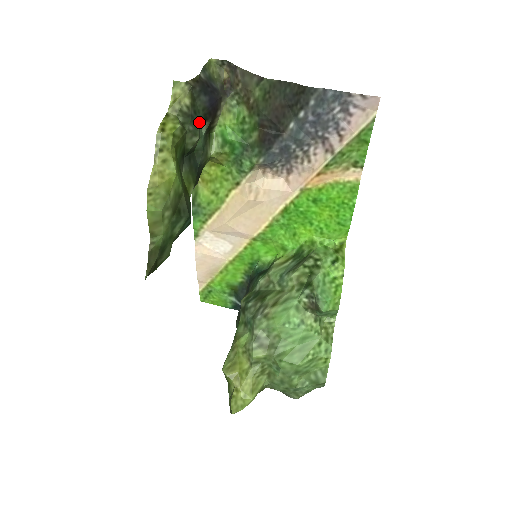
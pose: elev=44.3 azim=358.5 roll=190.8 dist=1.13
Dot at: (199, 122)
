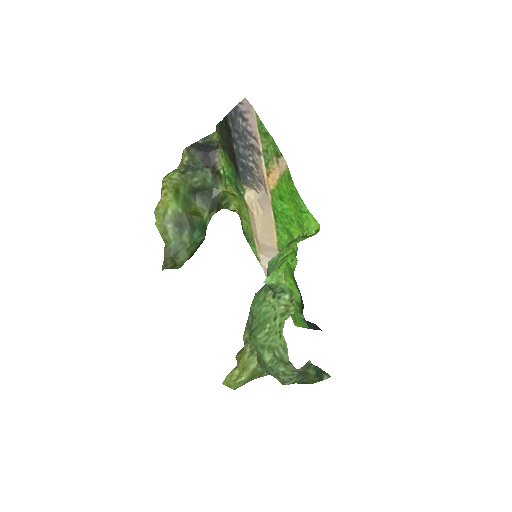
Dot at: (200, 169)
